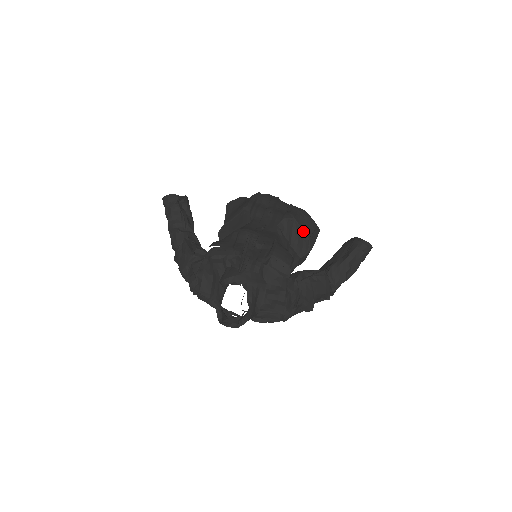
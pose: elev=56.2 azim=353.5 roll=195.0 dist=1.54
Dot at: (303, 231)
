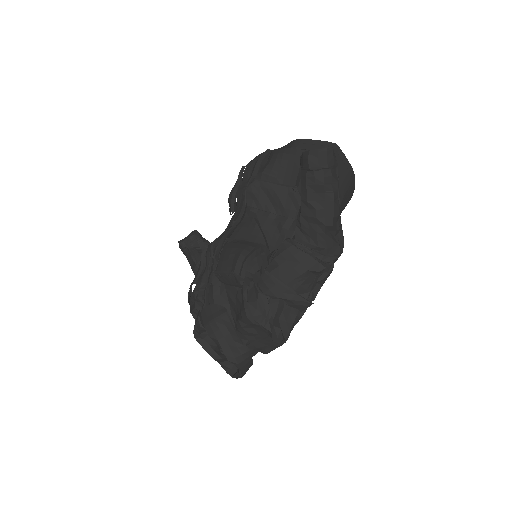
Dot at: (290, 178)
